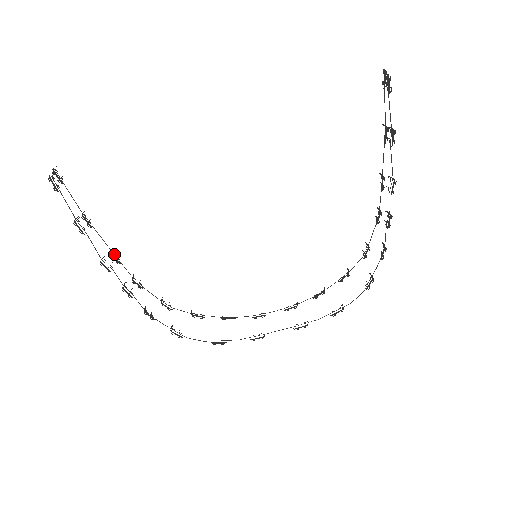
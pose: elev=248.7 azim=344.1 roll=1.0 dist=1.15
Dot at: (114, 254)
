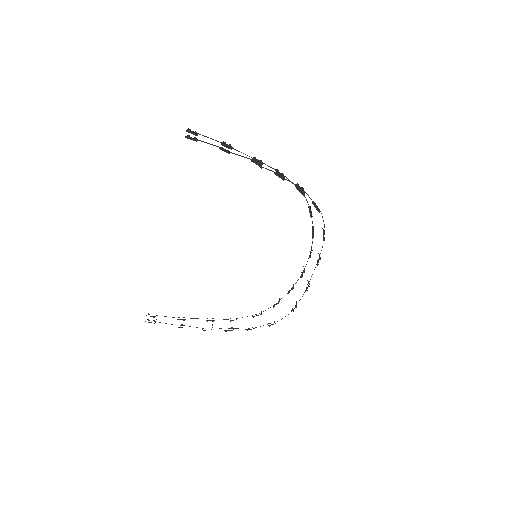
Dot at: occluded
